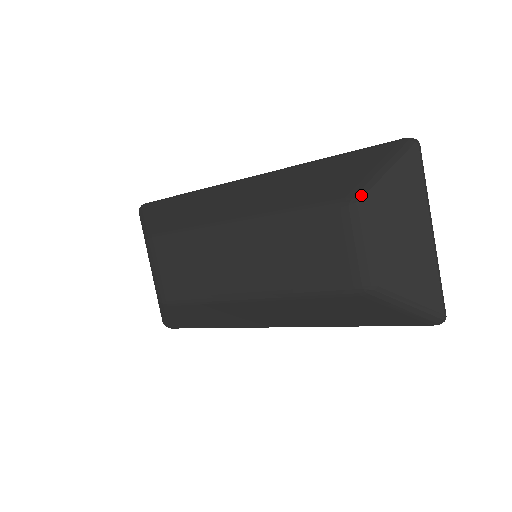
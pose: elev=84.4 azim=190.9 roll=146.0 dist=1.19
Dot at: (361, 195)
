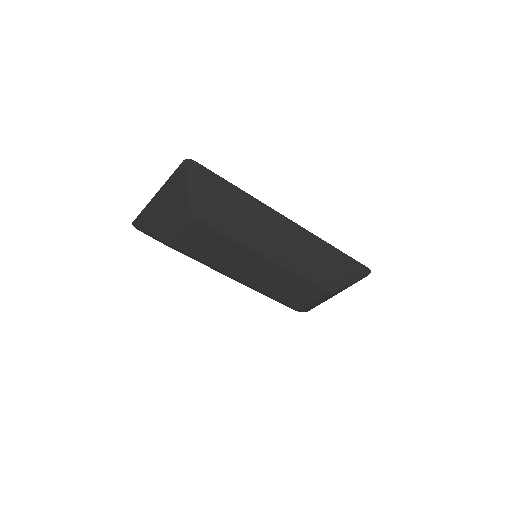
Dot at: (338, 290)
